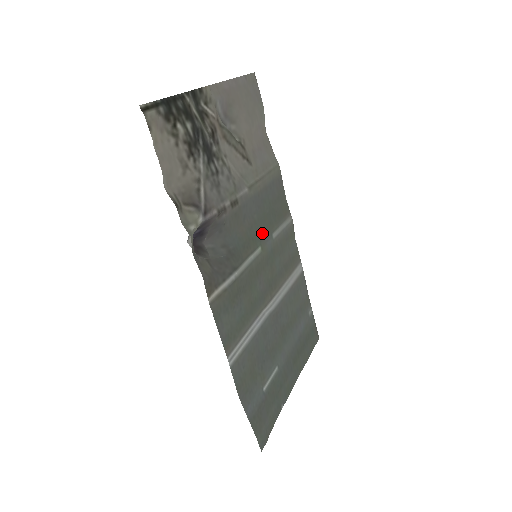
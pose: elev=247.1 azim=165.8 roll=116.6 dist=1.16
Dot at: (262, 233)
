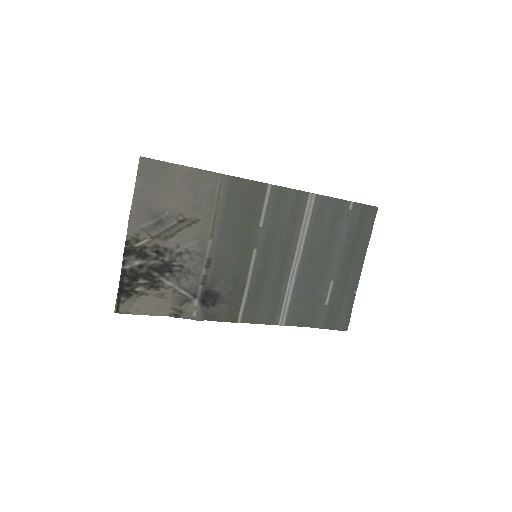
Dot at: (248, 240)
